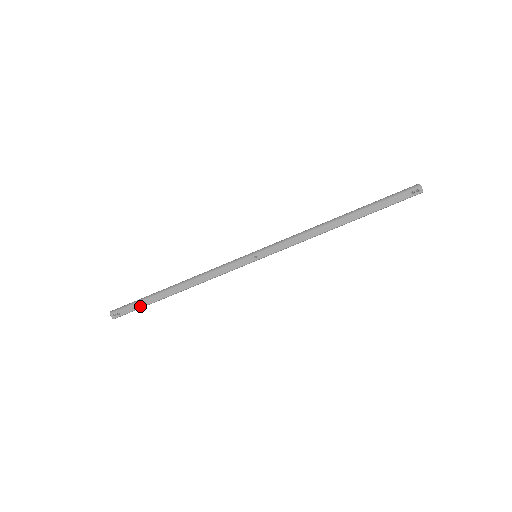
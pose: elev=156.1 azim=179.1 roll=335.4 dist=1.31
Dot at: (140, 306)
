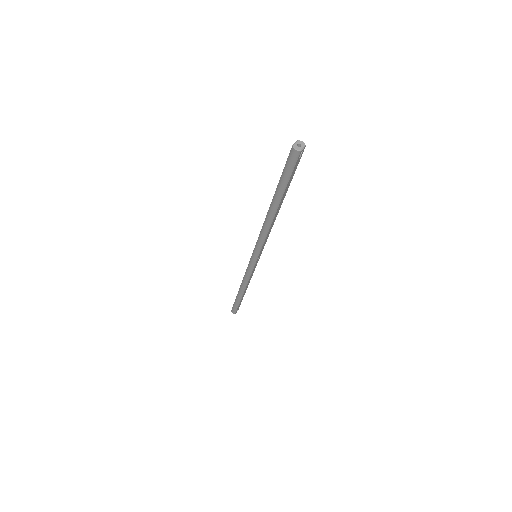
Dot at: occluded
